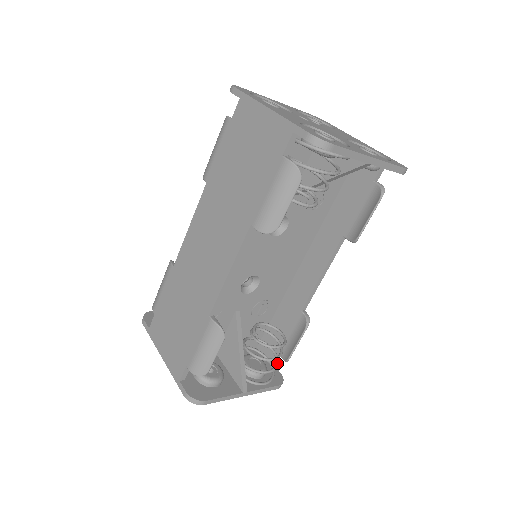
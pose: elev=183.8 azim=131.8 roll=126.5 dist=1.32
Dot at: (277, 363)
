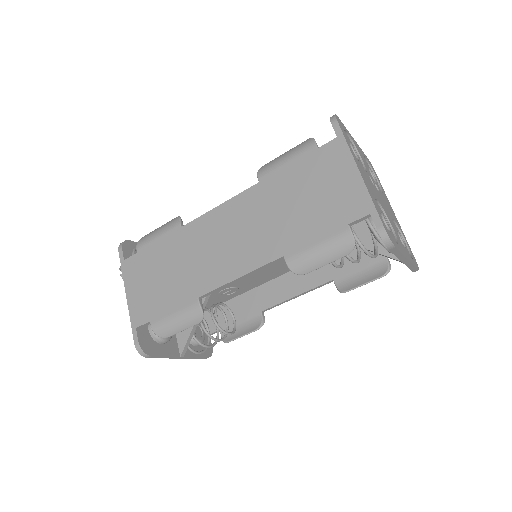
Dot at: (217, 341)
